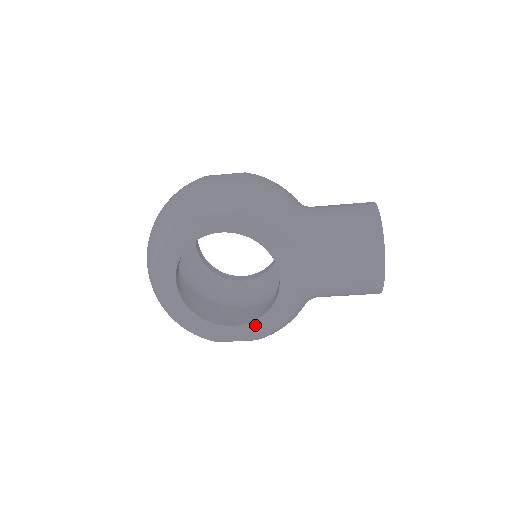
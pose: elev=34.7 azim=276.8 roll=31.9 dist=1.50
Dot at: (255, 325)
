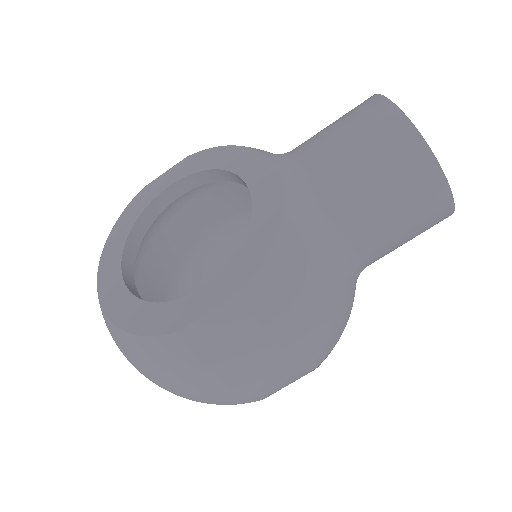
Dot at: (232, 269)
